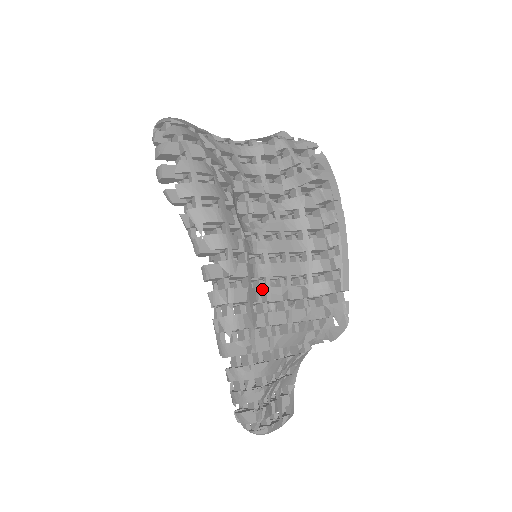
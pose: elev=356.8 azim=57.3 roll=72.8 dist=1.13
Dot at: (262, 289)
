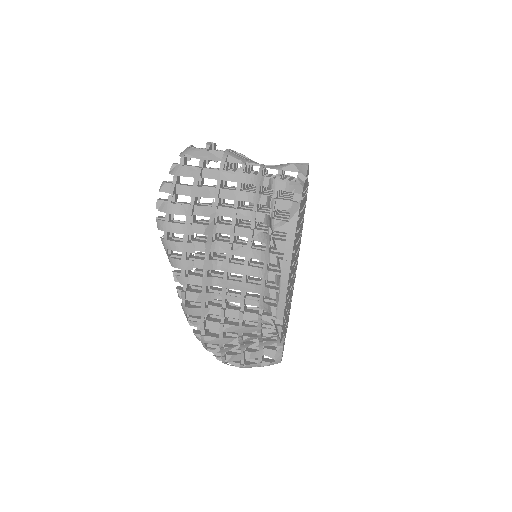
Dot at: (219, 294)
